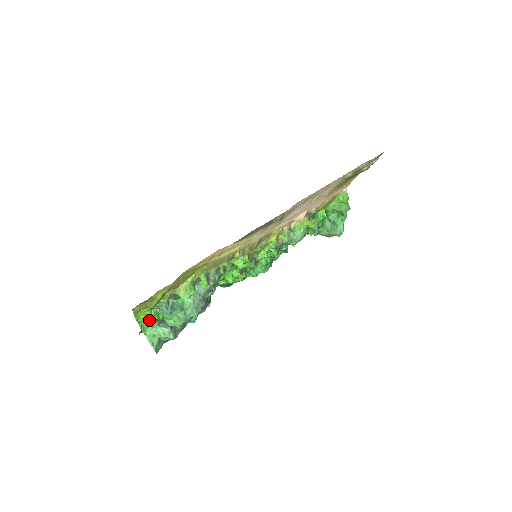
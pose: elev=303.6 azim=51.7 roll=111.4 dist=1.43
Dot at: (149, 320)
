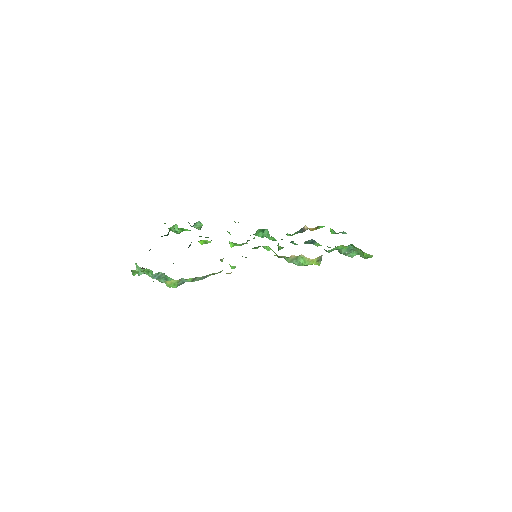
Dot at: (142, 268)
